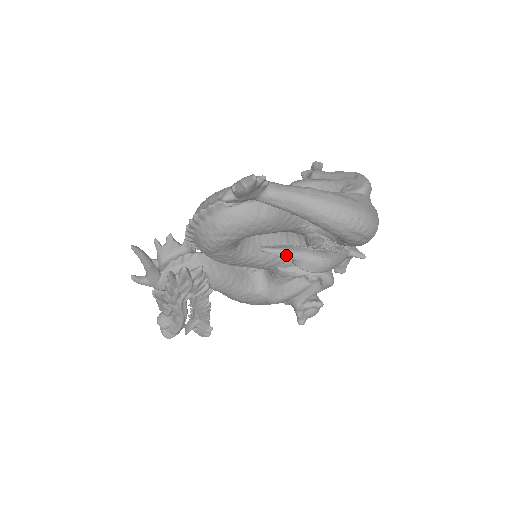
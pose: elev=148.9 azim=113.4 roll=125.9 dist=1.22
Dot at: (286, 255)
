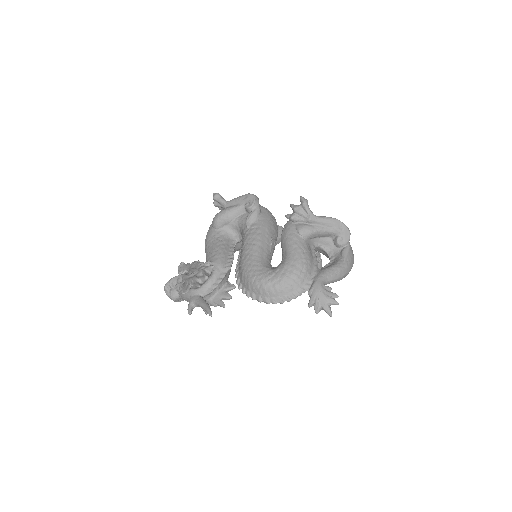
Dot at: occluded
